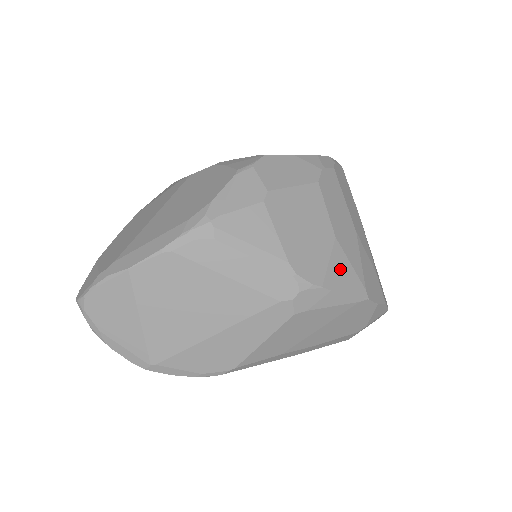
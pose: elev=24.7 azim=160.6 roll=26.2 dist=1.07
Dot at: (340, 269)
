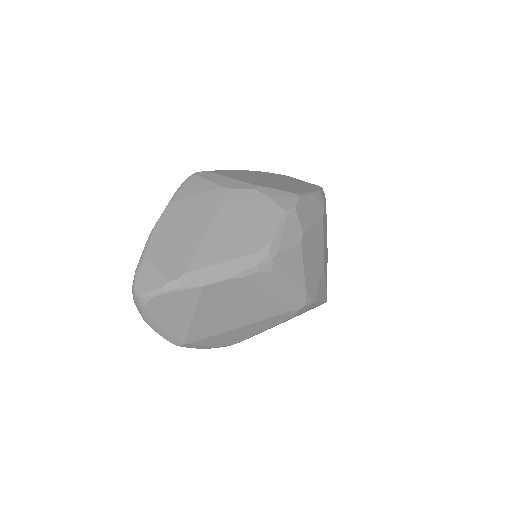
Dot at: (322, 285)
